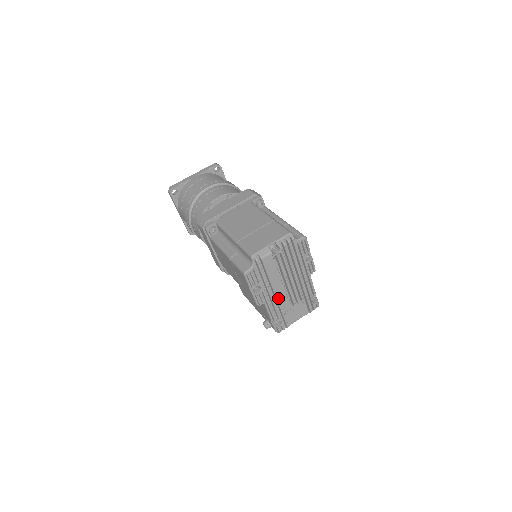
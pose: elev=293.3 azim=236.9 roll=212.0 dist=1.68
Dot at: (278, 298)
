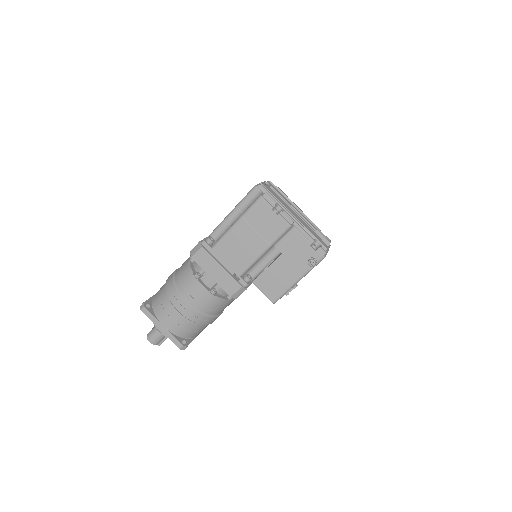
Dot at: (298, 220)
